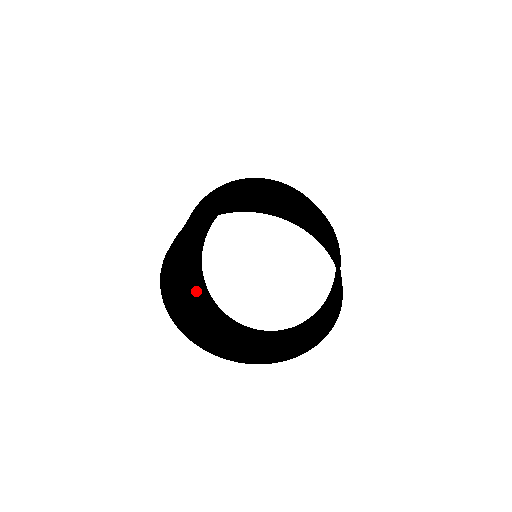
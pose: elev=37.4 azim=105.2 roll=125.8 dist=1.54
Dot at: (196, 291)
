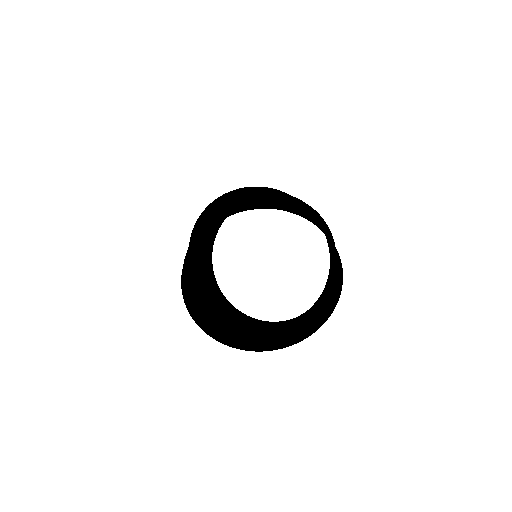
Dot at: (225, 311)
